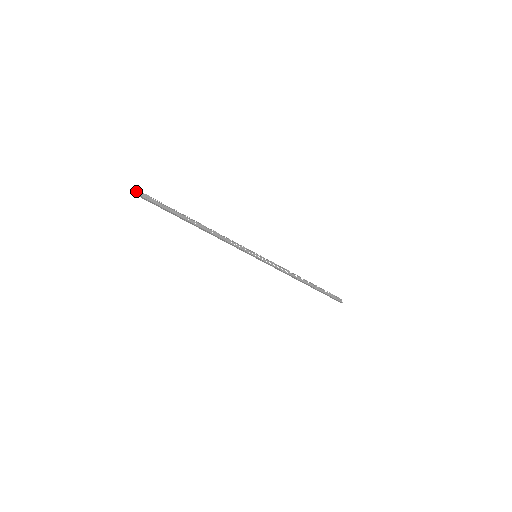
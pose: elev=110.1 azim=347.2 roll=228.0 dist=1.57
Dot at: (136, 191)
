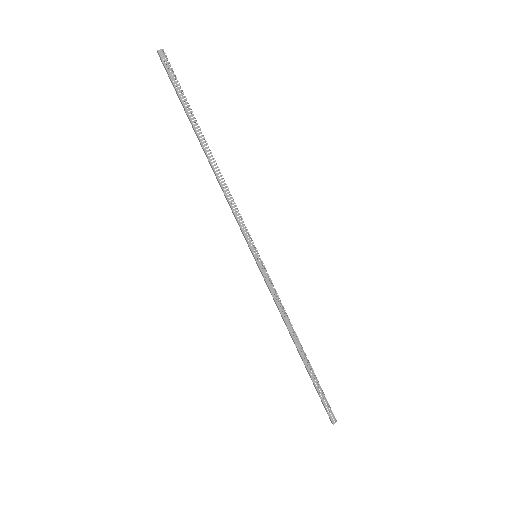
Dot at: (163, 55)
